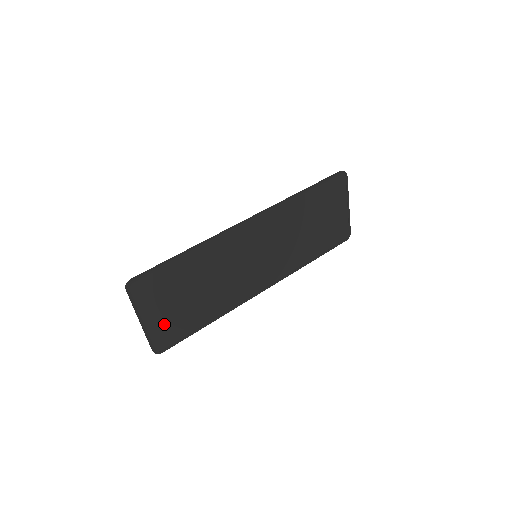
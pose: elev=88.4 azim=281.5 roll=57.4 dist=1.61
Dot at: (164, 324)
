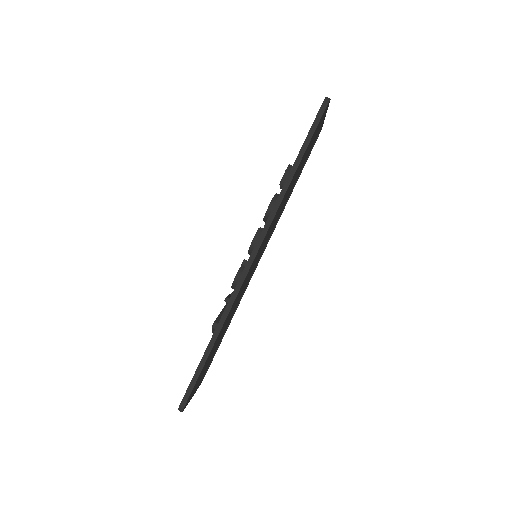
Dot at: (204, 372)
